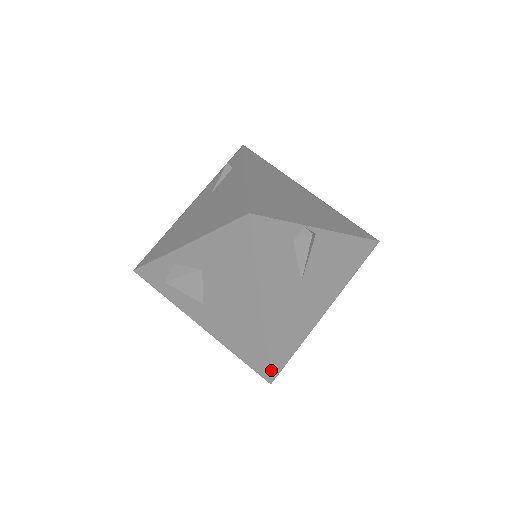
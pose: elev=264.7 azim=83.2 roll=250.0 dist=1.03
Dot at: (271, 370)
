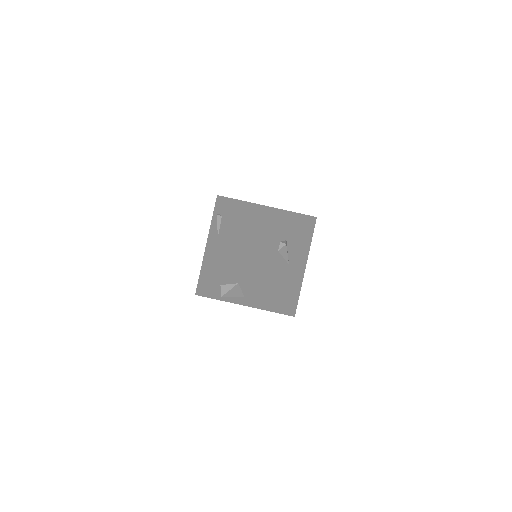
Dot at: (292, 311)
